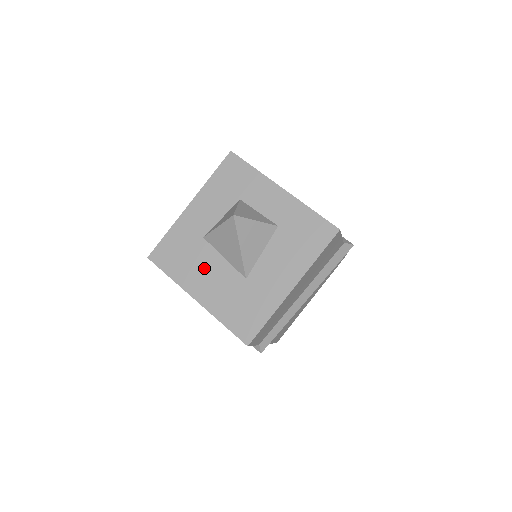
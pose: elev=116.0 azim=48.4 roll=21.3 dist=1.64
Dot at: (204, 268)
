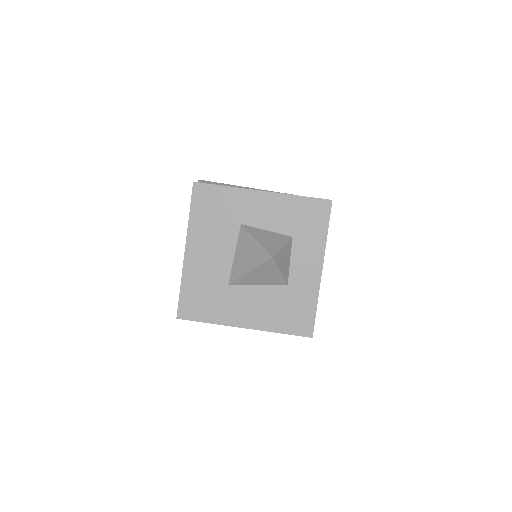
Dot at: (216, 242)
